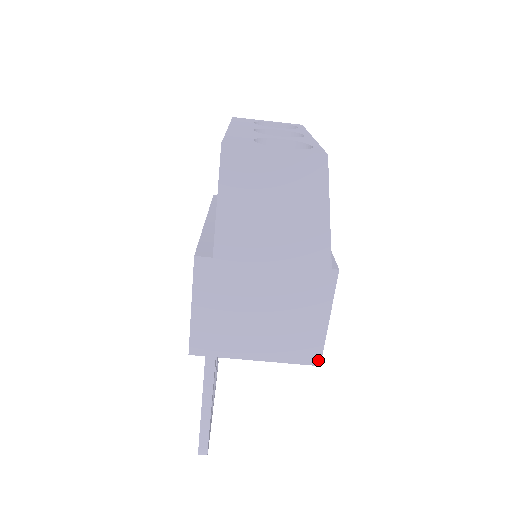
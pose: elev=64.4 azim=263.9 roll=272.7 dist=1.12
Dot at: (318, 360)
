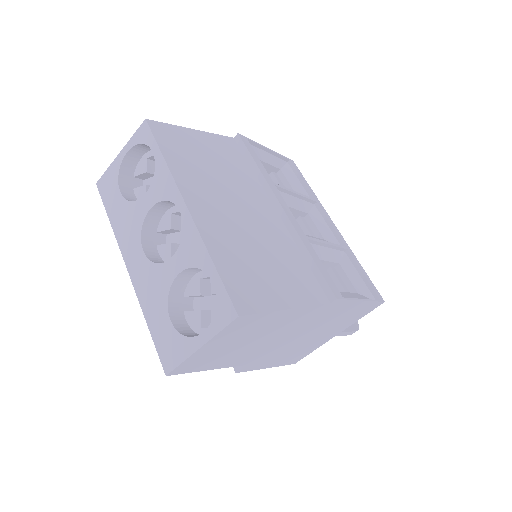
Dot at: (380, 303)
